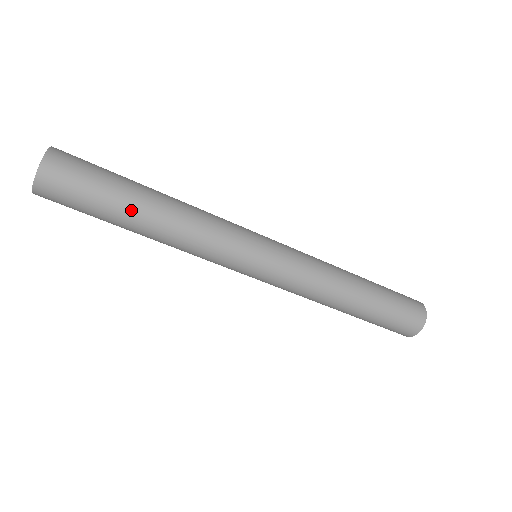
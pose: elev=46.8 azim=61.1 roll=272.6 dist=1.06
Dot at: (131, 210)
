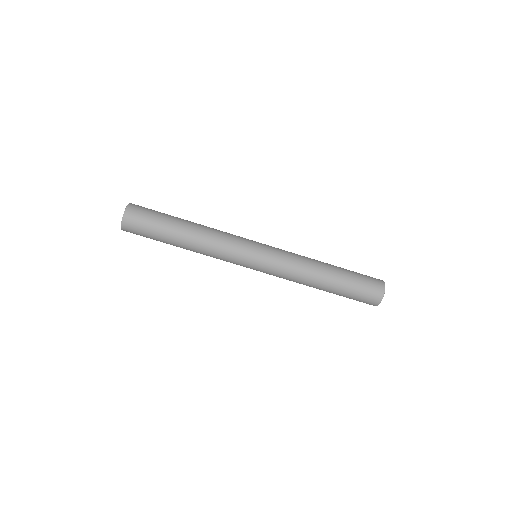
Dot at: (172, 240)
